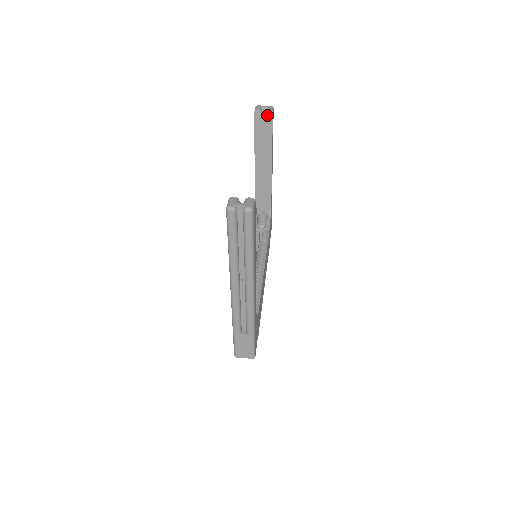
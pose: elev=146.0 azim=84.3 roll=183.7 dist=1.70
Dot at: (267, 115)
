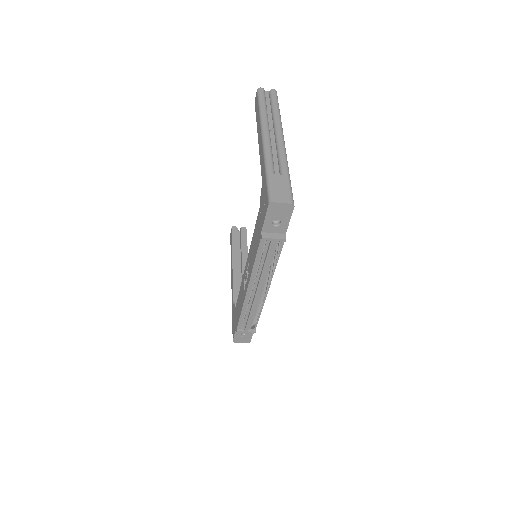
Dot at: (242, 230)
